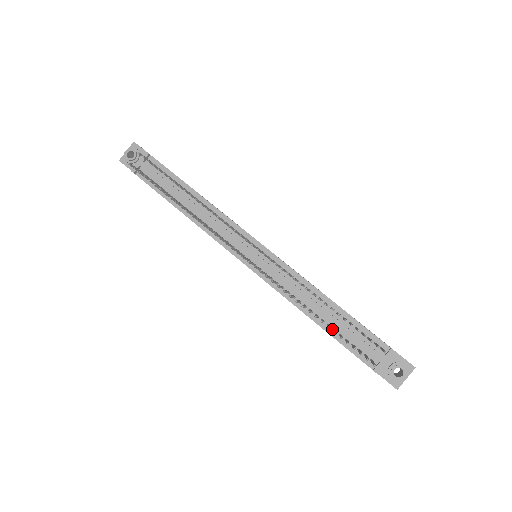
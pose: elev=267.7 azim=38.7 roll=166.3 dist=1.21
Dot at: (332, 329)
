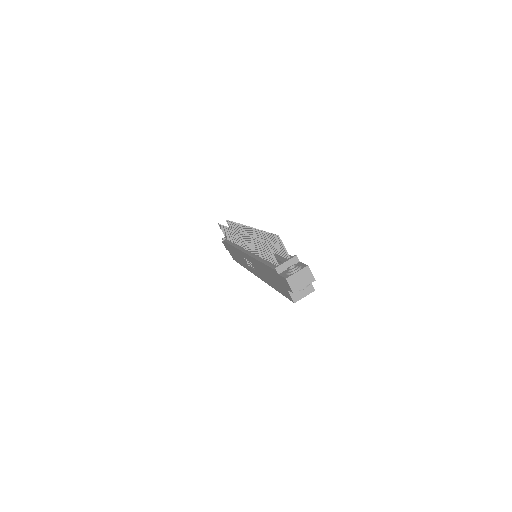
Dot at: (267, 261)
